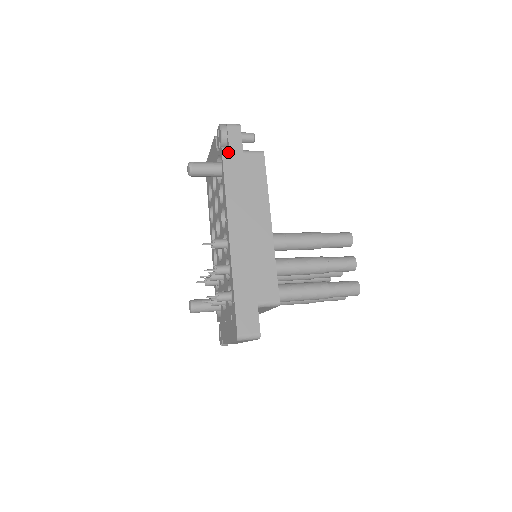
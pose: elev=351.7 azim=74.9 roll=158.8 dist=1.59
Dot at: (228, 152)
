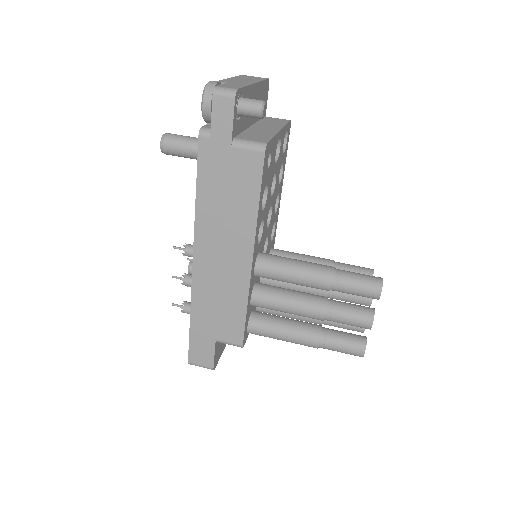
Dot at: (208, 142)
